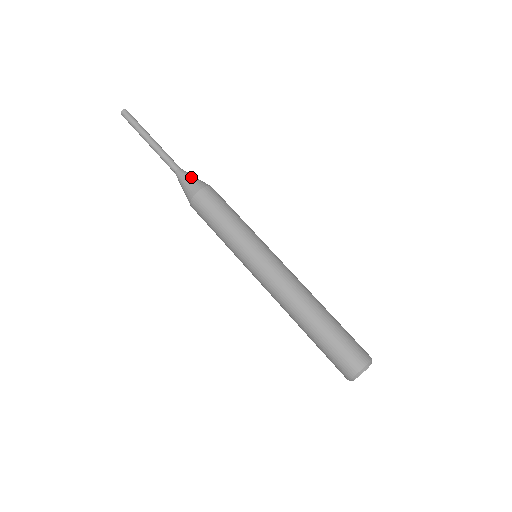
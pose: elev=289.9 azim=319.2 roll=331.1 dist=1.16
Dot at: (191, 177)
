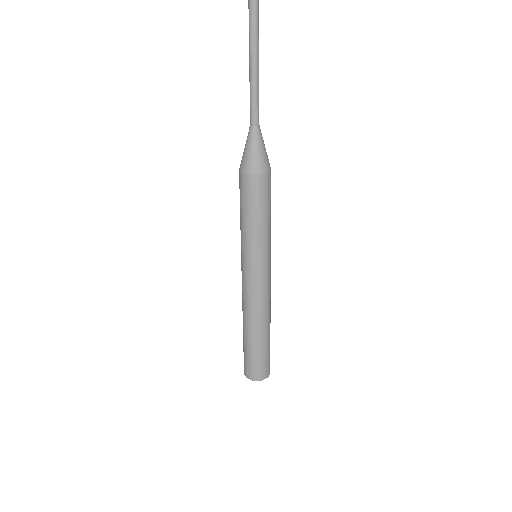
Dot at: (251, 149)
